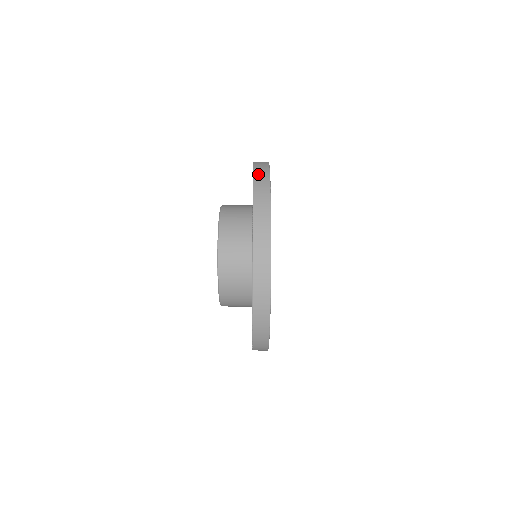
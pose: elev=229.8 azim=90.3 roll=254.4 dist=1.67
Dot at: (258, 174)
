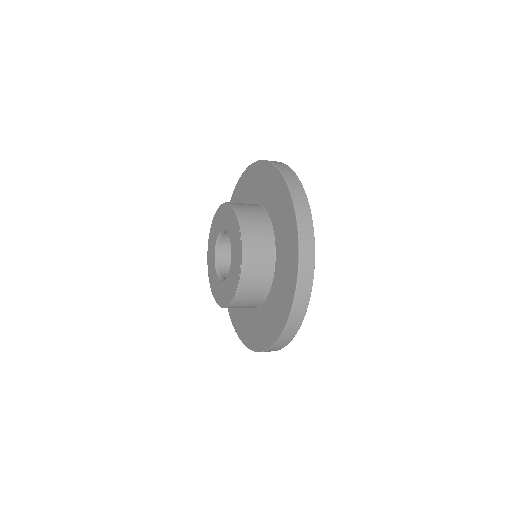
Dot at: (287, 175)
